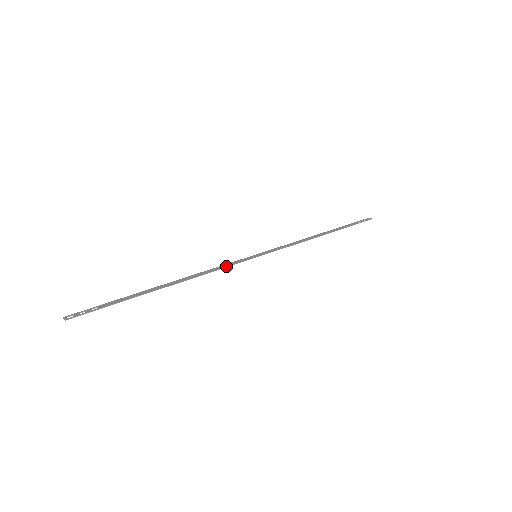
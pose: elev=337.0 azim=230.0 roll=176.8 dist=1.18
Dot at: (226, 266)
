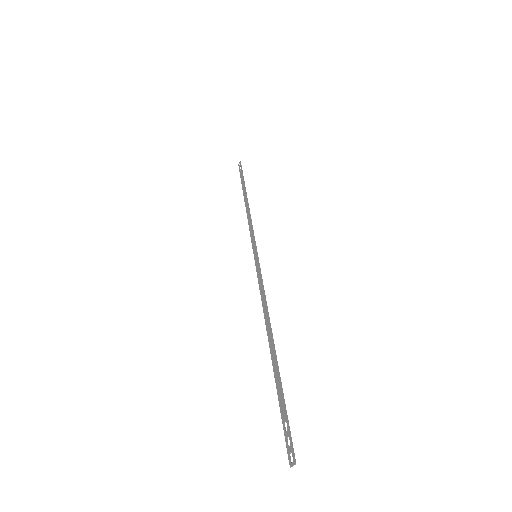
Dot at: (261, 283)
